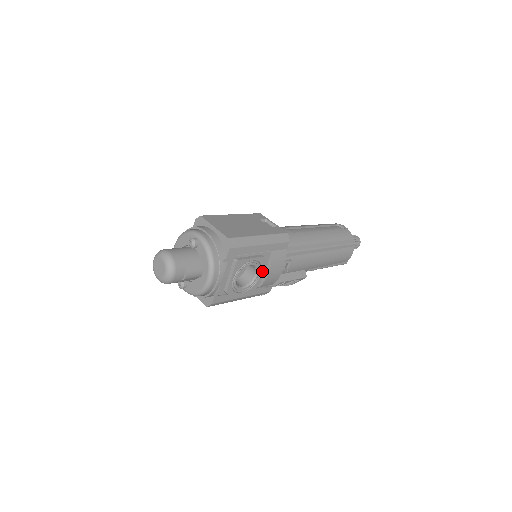
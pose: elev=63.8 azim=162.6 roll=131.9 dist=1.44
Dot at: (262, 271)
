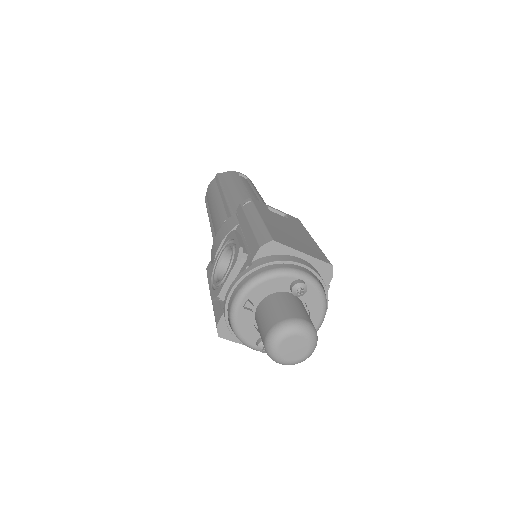
Dot at: occluded
